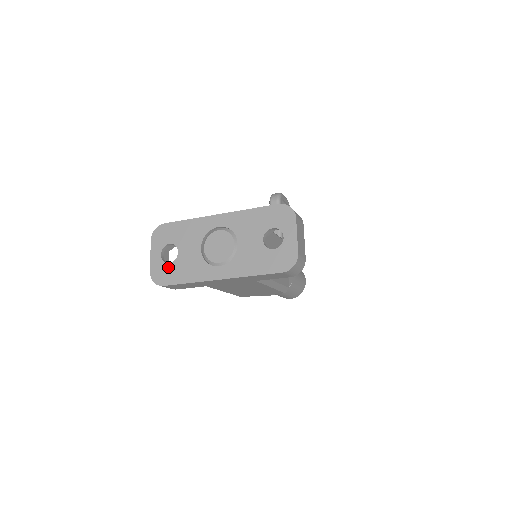
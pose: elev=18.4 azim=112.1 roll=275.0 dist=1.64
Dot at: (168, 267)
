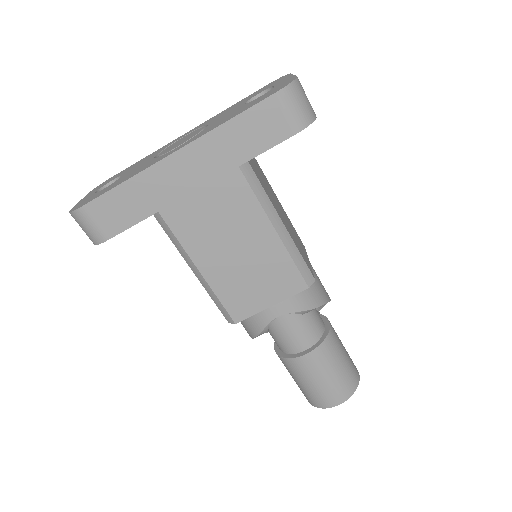
Dot at: (100, 191)
